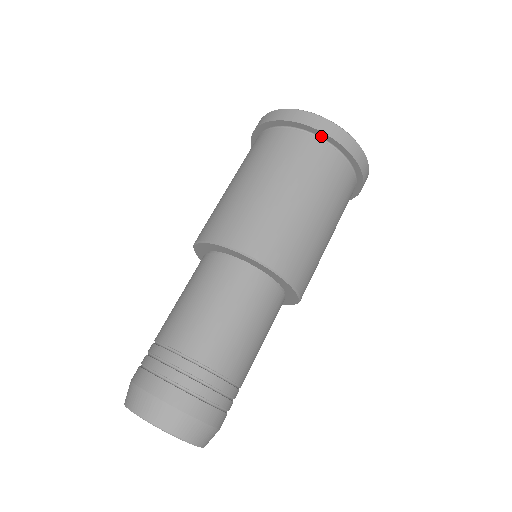
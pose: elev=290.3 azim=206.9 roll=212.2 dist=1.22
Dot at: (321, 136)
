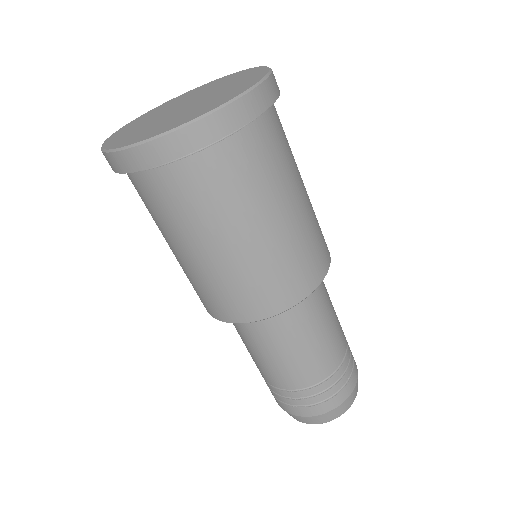
Dot at: occluded
